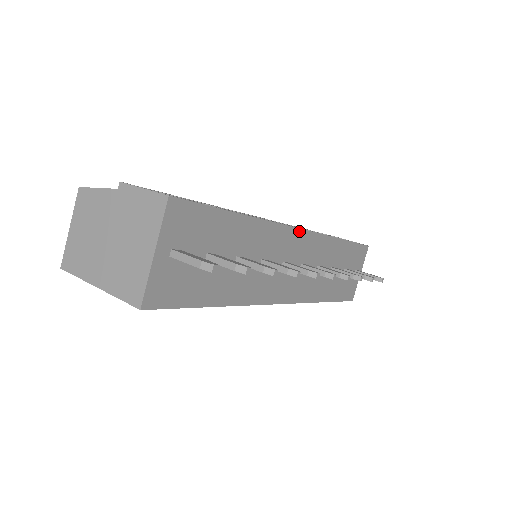
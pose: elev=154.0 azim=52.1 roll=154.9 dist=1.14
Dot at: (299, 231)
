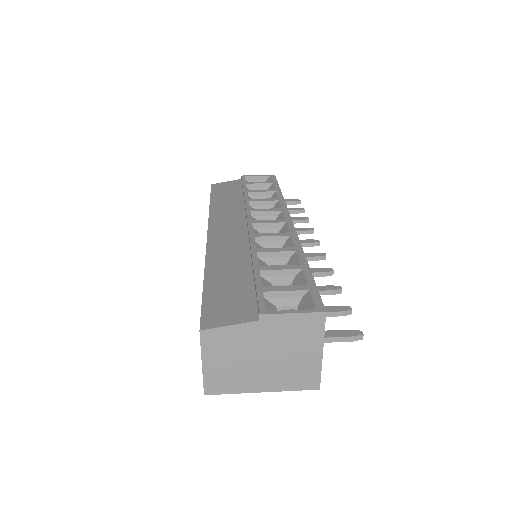
Dot at: occluded
